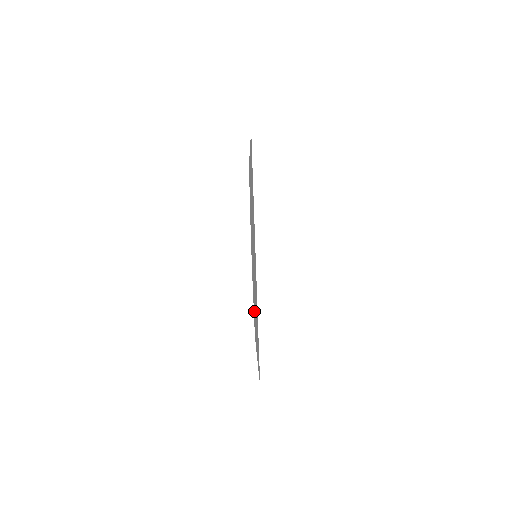
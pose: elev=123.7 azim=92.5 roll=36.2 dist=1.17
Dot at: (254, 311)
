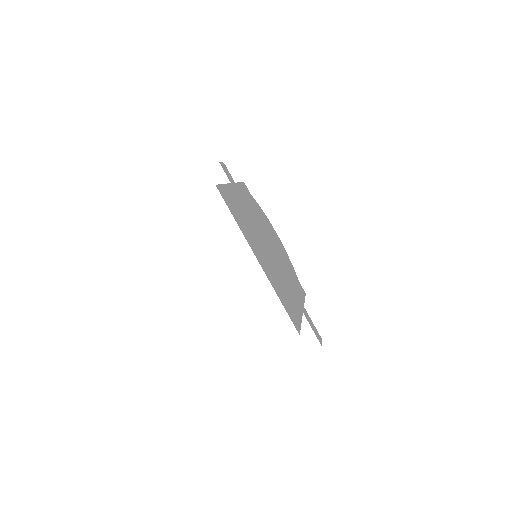
Dot at: occluded
